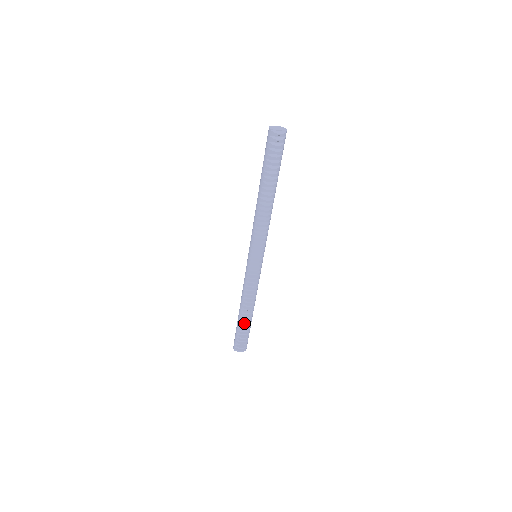
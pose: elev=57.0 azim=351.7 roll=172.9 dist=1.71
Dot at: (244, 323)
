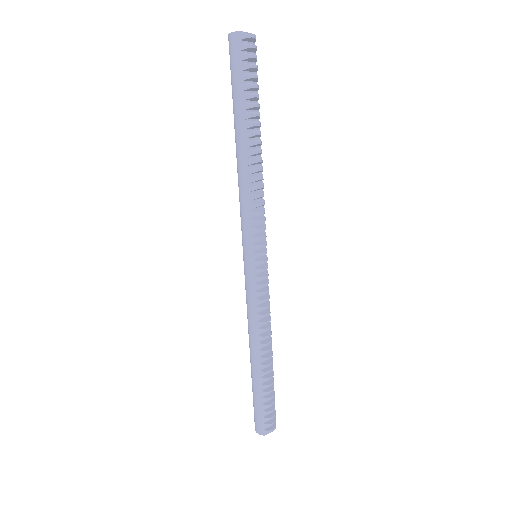
Dot at: (269, 377)
